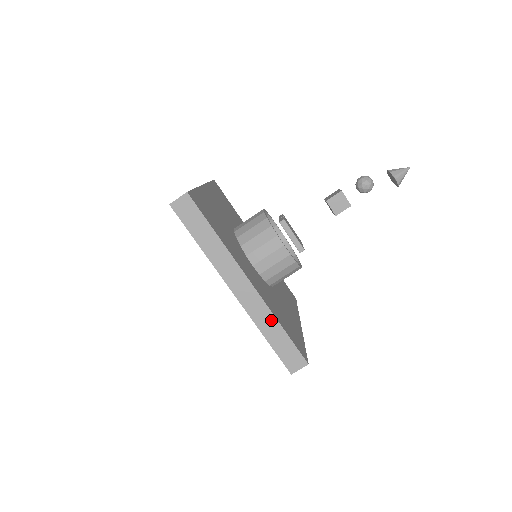
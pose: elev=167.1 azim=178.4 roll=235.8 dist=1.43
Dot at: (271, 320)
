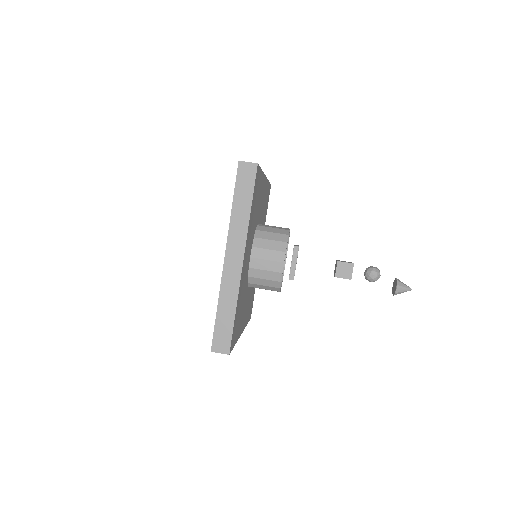
Dot at: (233, 300)
